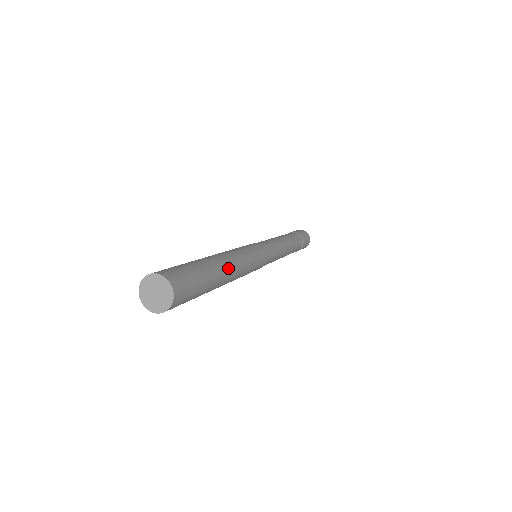
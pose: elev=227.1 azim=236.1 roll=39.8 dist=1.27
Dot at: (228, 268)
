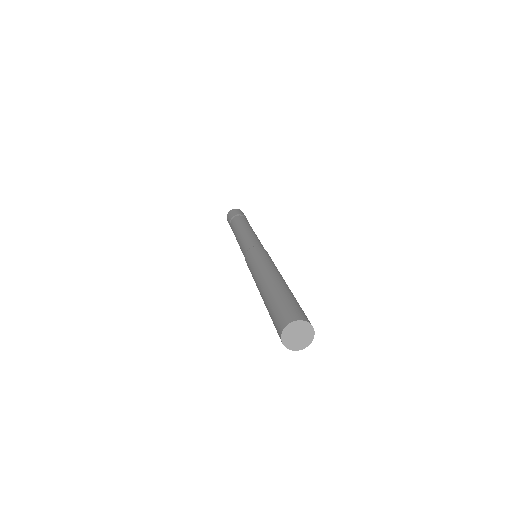
Dot at: occluded
